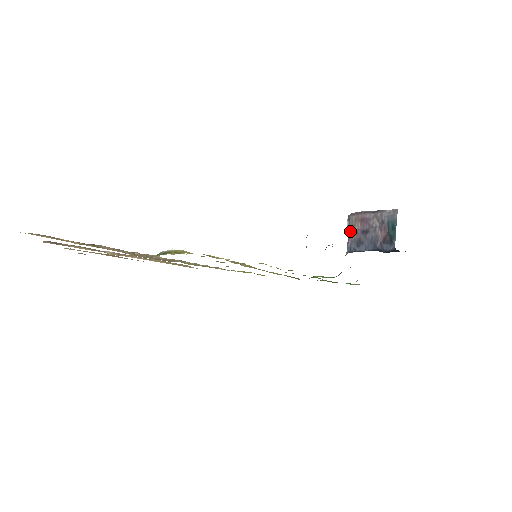
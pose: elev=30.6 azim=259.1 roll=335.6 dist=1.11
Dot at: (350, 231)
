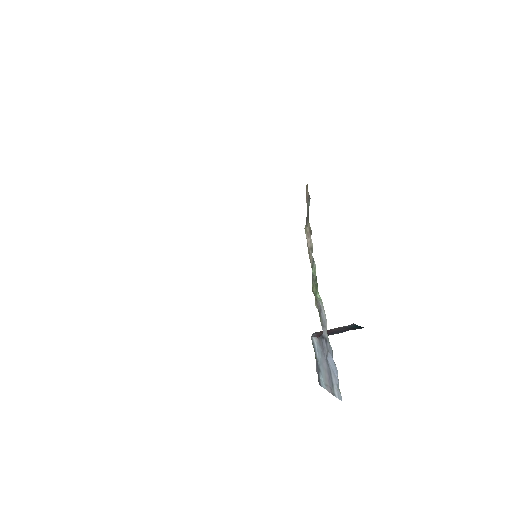
Dot at: (318, 335)
